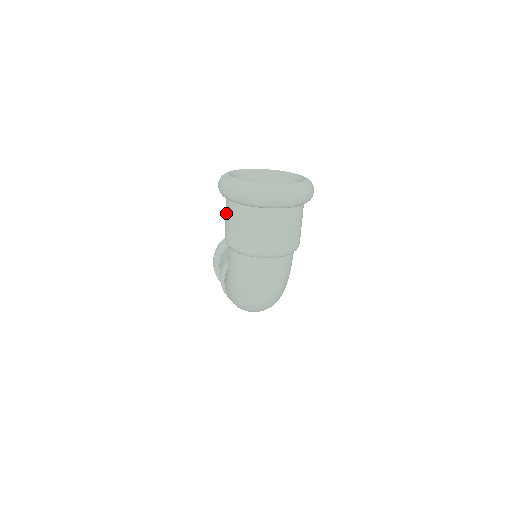
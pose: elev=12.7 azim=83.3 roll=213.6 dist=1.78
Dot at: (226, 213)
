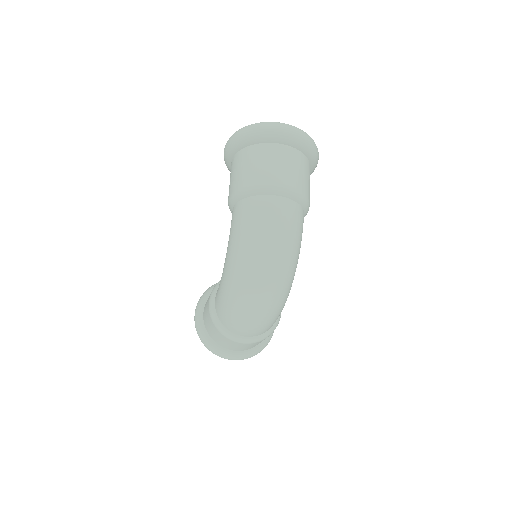
Dot at: (232, 170)
